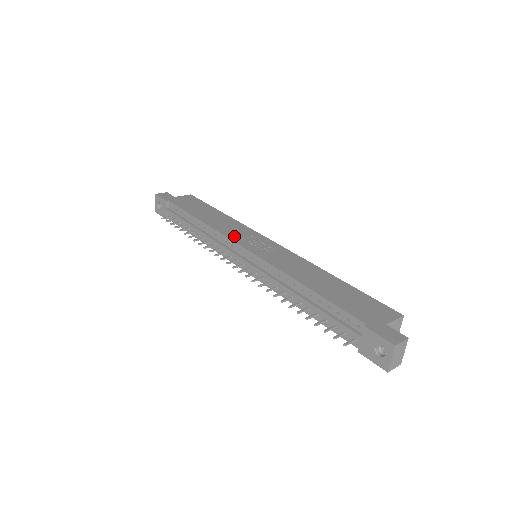
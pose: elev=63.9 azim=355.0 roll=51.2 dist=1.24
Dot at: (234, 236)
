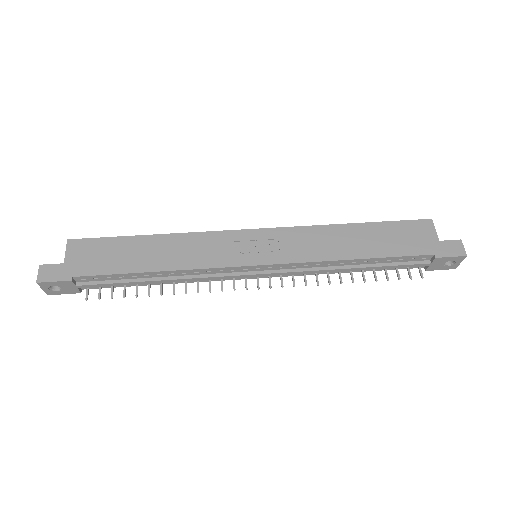
Dot at: (225, 259)
